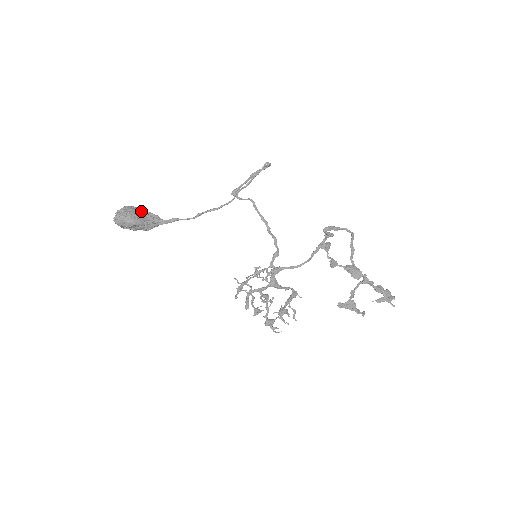
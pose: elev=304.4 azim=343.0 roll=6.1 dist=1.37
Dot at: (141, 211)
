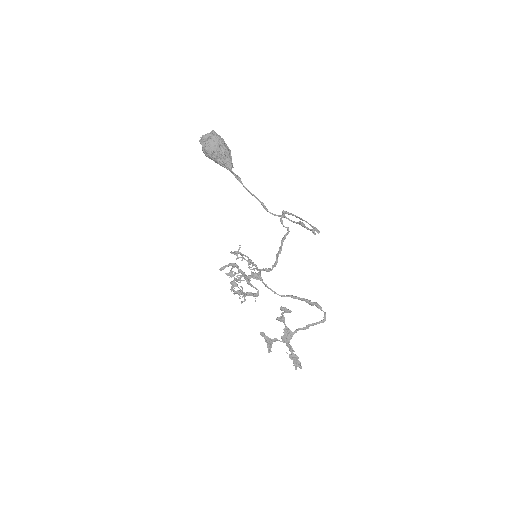
Dot at: (221, 151)
